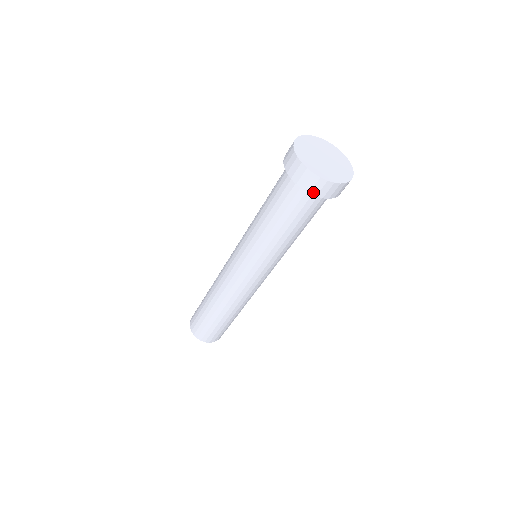
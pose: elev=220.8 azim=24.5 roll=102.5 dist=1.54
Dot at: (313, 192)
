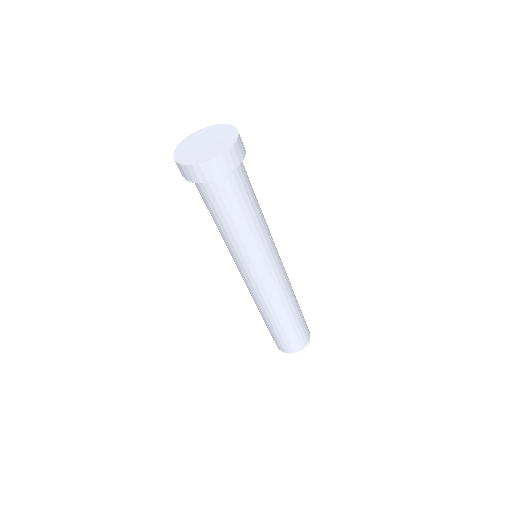
Dot at: (231, 169)
